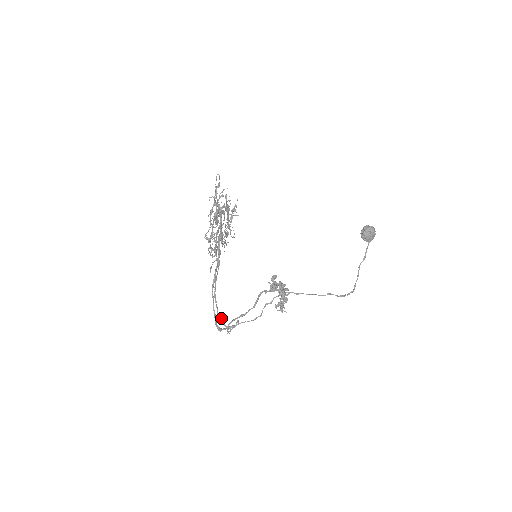
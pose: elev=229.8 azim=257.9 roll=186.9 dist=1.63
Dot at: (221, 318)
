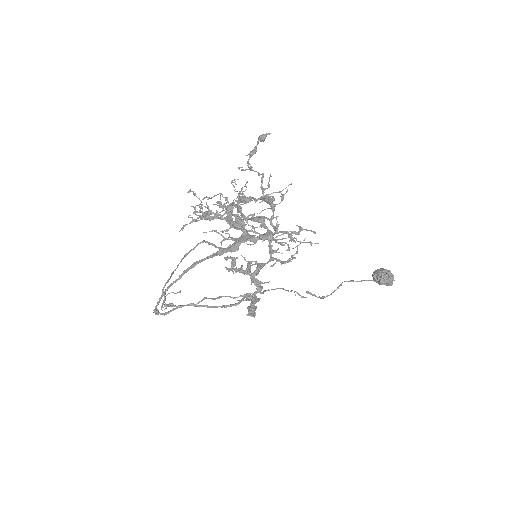
Dot at: (164, 299)
